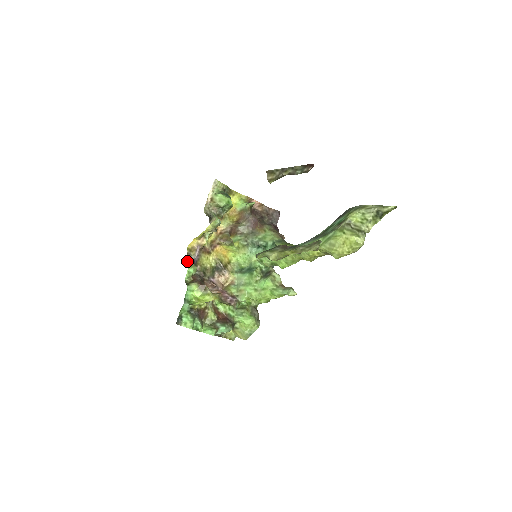
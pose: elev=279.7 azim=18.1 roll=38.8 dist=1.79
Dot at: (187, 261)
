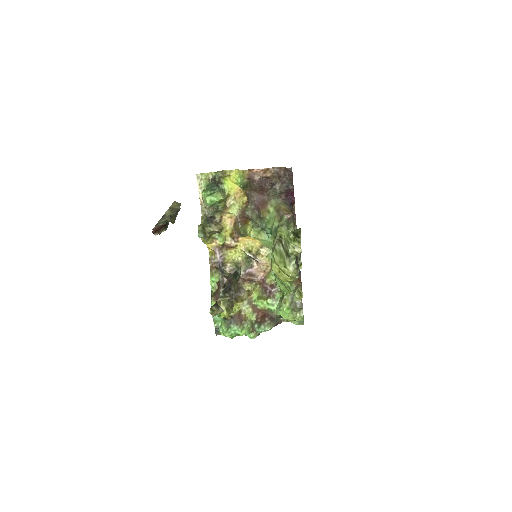
Dot at: occluded
